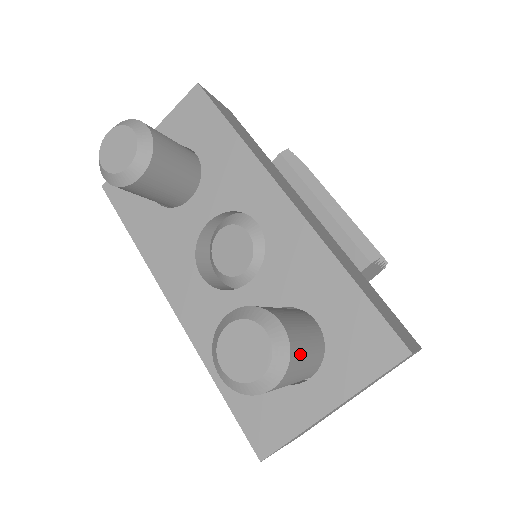
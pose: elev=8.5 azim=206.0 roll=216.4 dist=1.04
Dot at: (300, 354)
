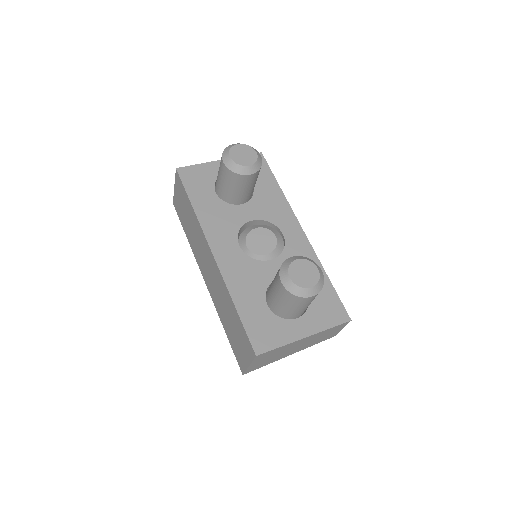
Dot at: occluded
